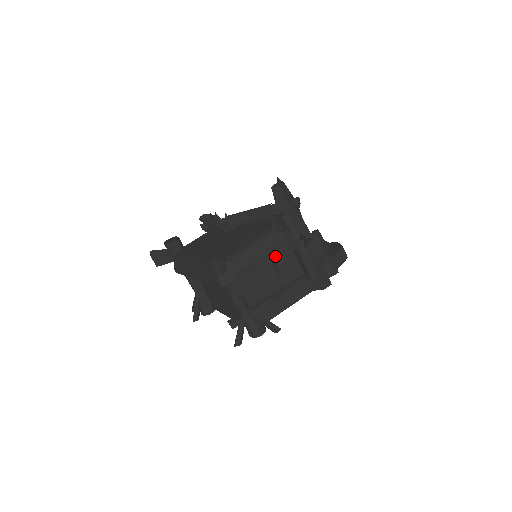
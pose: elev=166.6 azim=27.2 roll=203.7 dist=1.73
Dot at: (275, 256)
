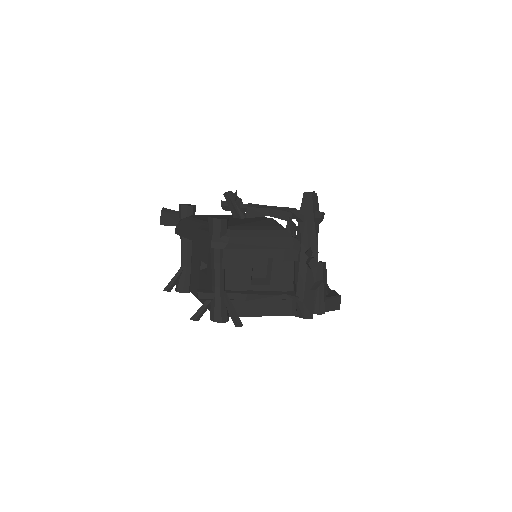
Dot at: (274, 257)
